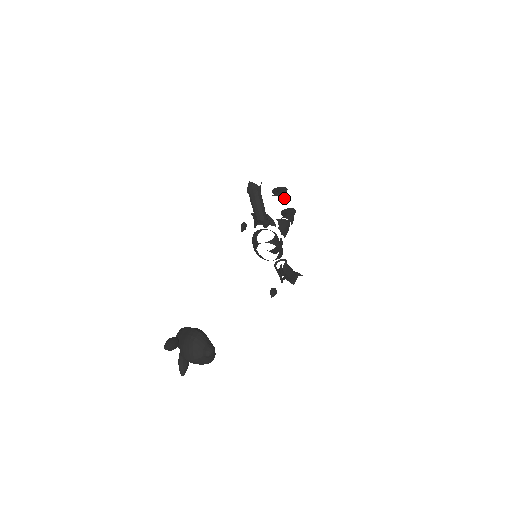
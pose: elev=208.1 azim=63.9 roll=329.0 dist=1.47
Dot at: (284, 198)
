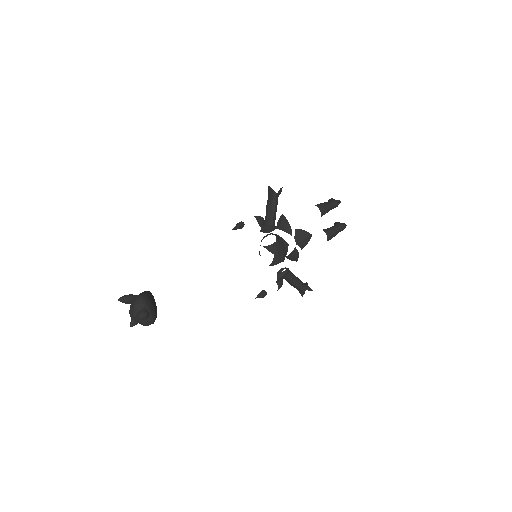
Dot at: (327, 211)
